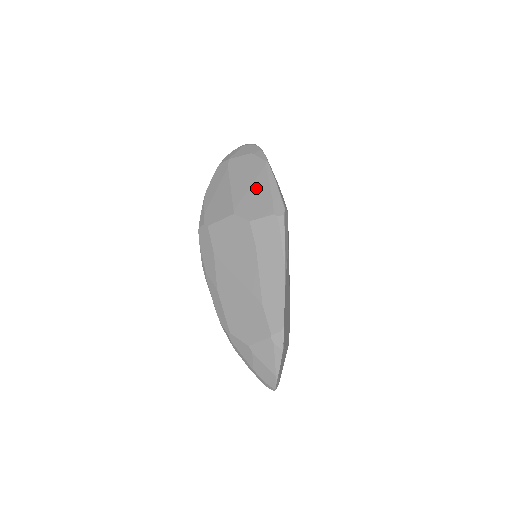
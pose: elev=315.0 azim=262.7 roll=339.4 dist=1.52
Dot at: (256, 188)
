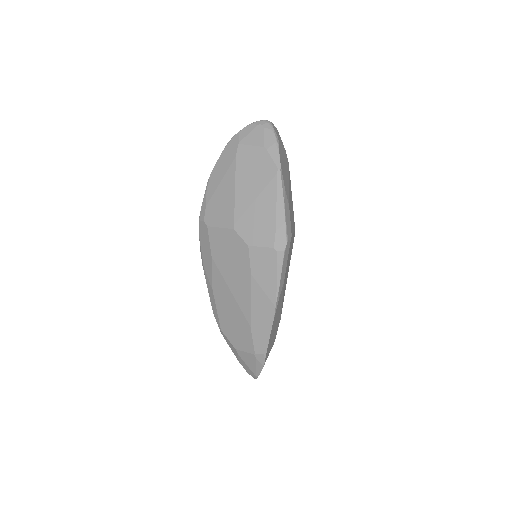
Dot at: (261, 204)
